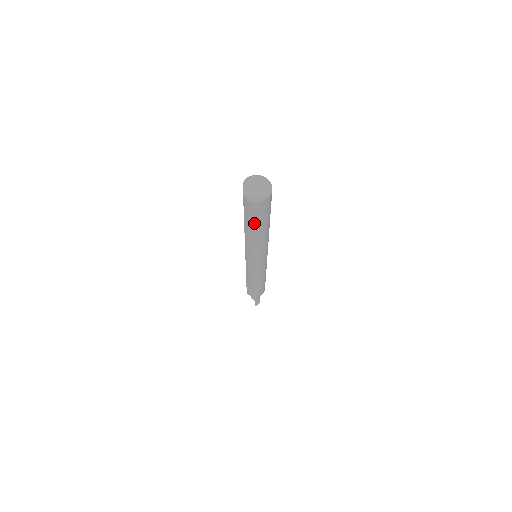
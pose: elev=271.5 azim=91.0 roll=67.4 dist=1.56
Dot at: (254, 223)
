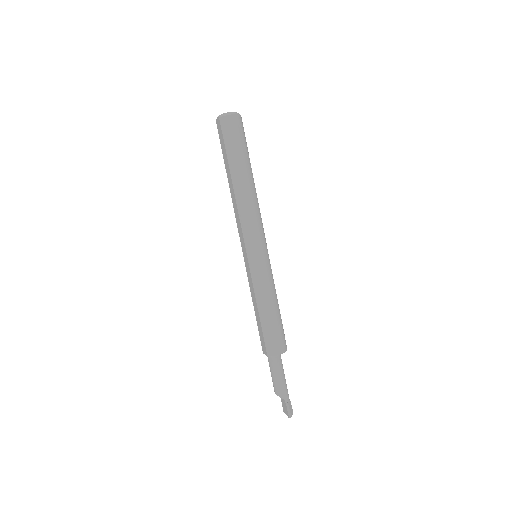
Dot at: (237, 154)
